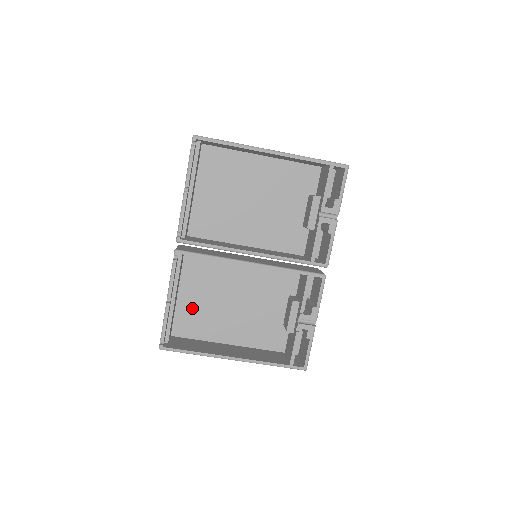
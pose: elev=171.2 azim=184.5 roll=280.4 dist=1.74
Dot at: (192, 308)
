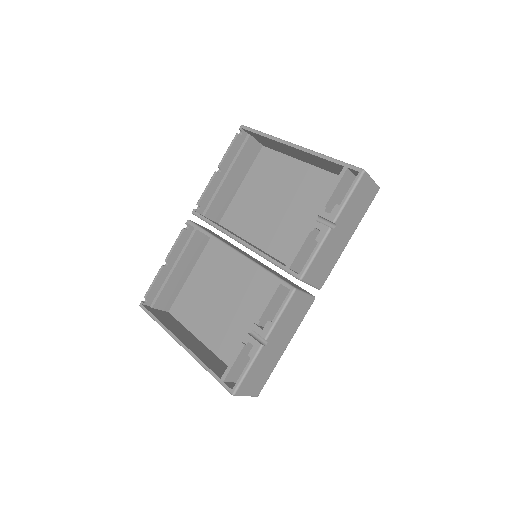
Dot at: (193, 292)
